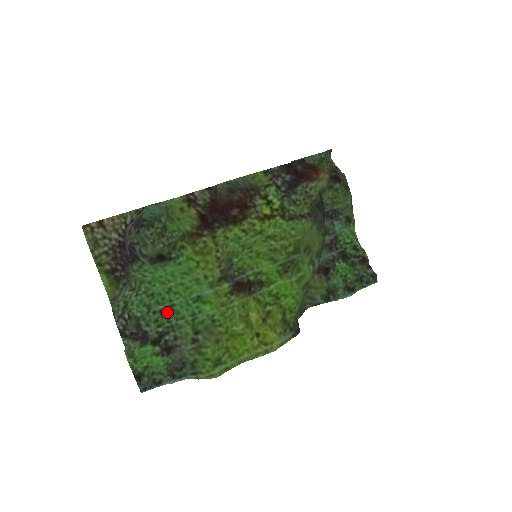
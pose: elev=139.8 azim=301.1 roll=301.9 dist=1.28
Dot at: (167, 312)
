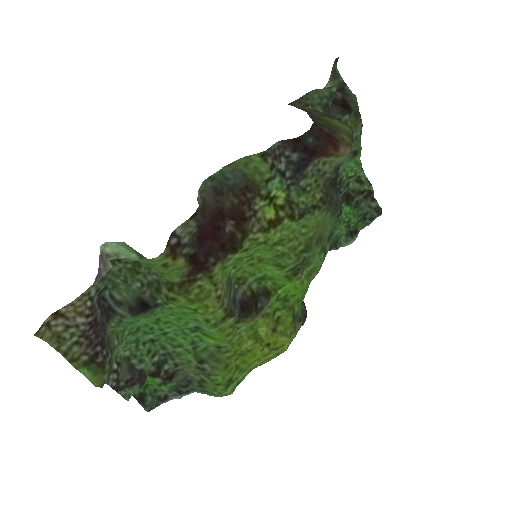
Dot at: (159, 340)
